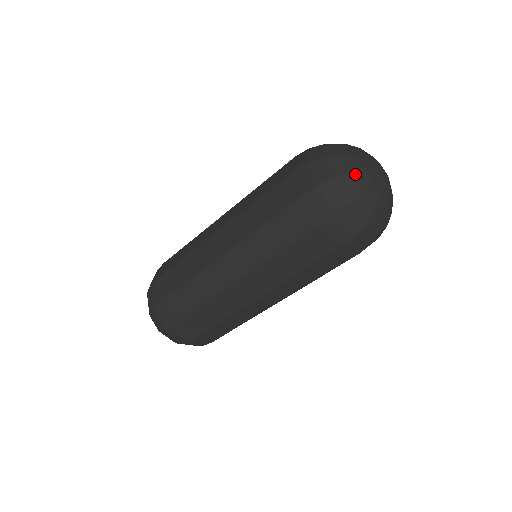
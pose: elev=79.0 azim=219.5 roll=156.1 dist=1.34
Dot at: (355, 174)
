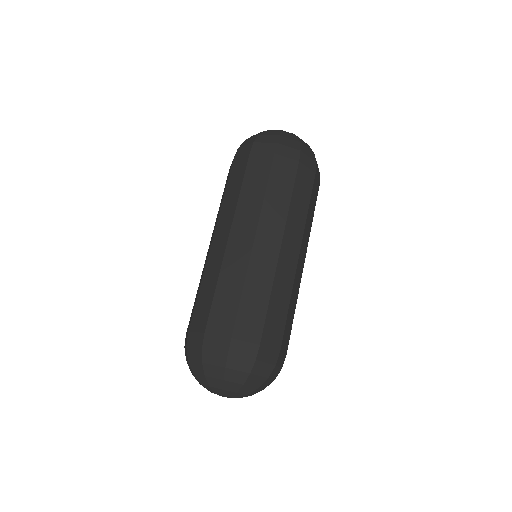
Dot at: (270, 131)
